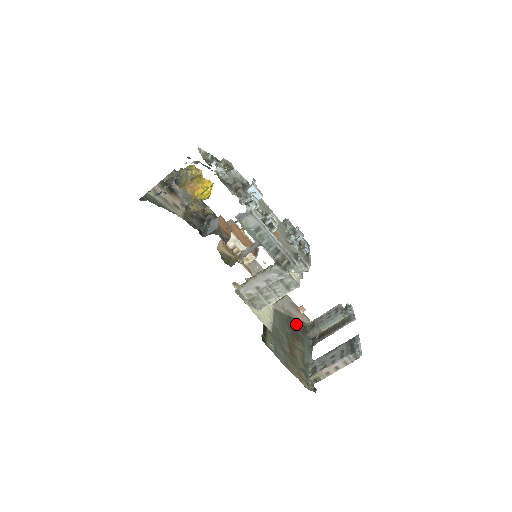
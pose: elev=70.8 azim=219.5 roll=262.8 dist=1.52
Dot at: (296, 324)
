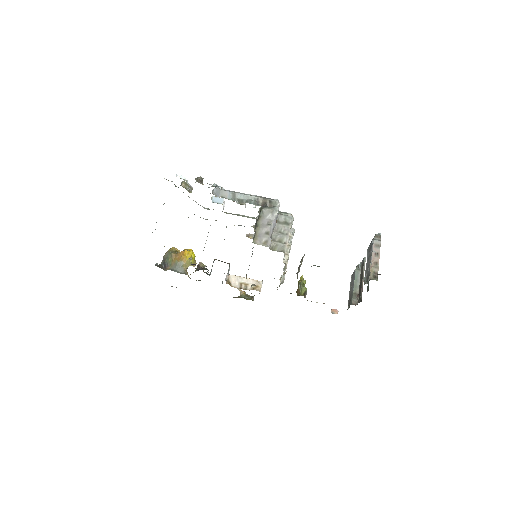
Dot at: occluded
